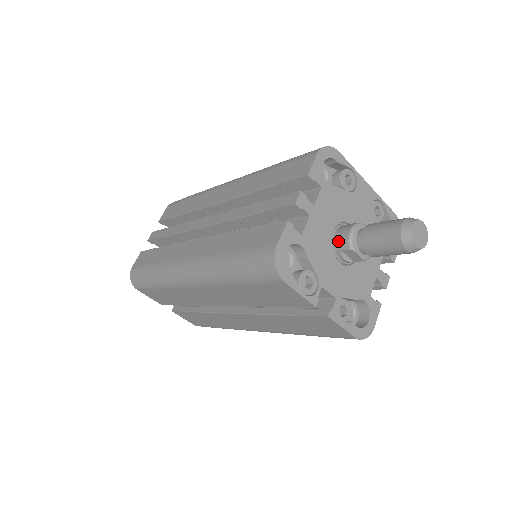
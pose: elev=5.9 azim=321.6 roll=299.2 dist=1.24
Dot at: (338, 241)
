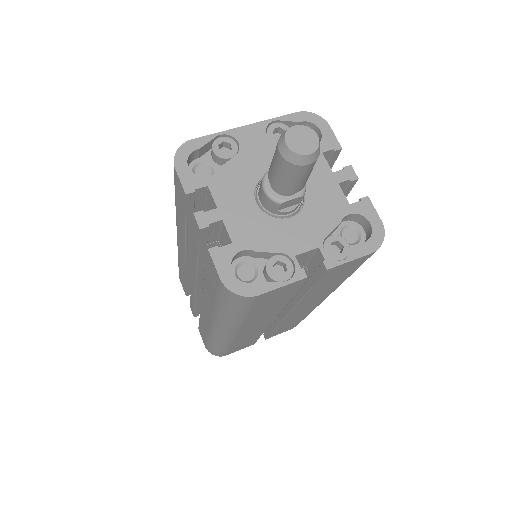
Dot at: (267, 207)
